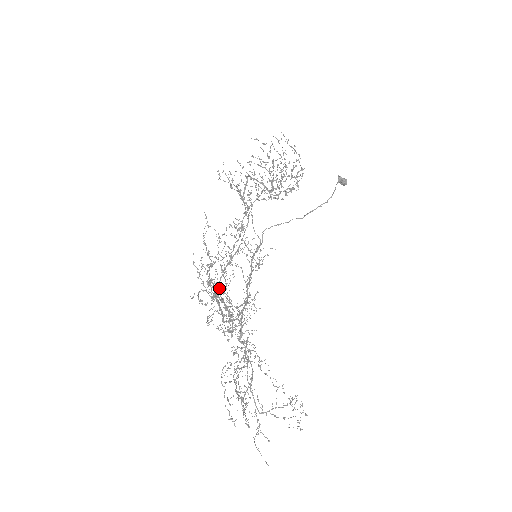
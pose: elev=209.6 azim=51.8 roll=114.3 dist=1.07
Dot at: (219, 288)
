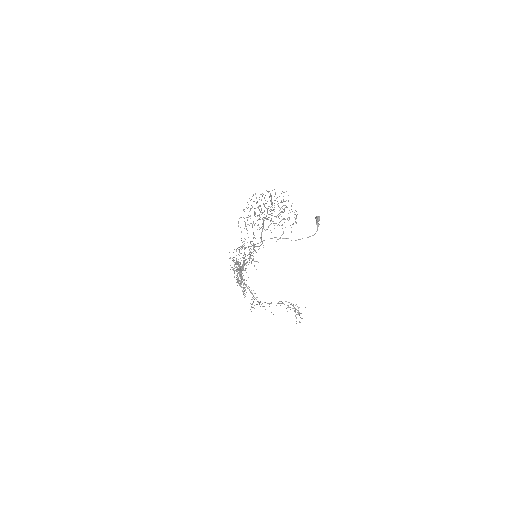
Dot at: occluded
